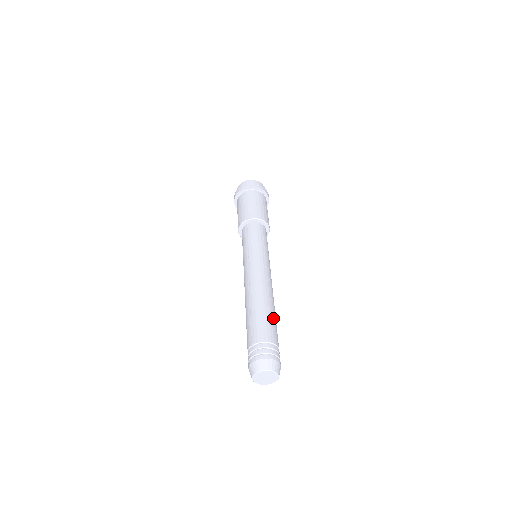
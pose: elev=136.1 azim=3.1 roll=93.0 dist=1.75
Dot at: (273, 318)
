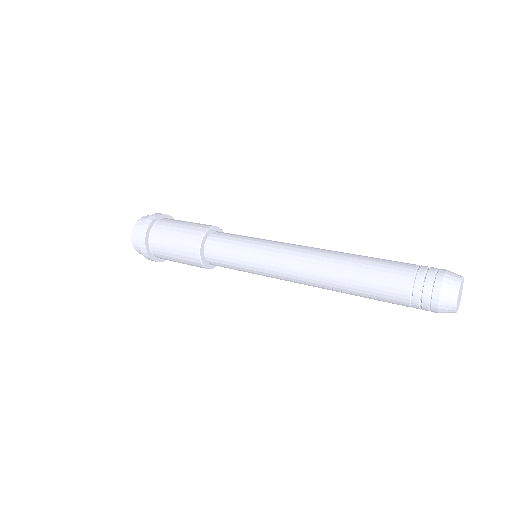
Dot at: occluded
